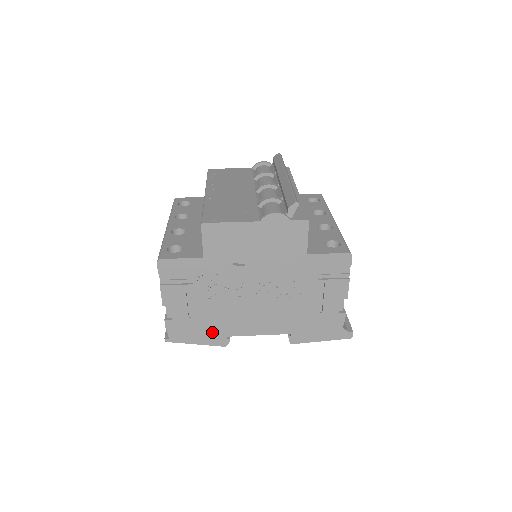
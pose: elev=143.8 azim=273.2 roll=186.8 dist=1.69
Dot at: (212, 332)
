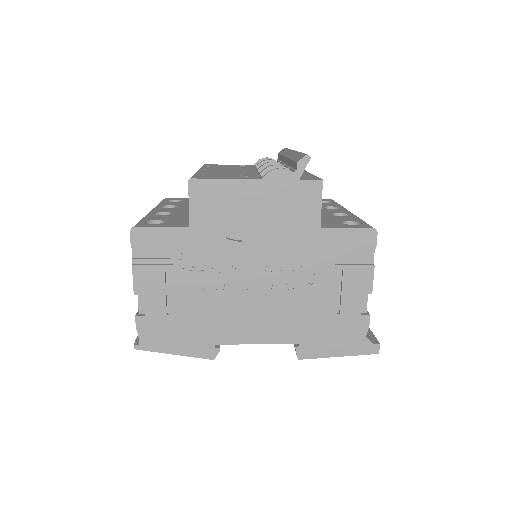
Dot at: (196, 337)
